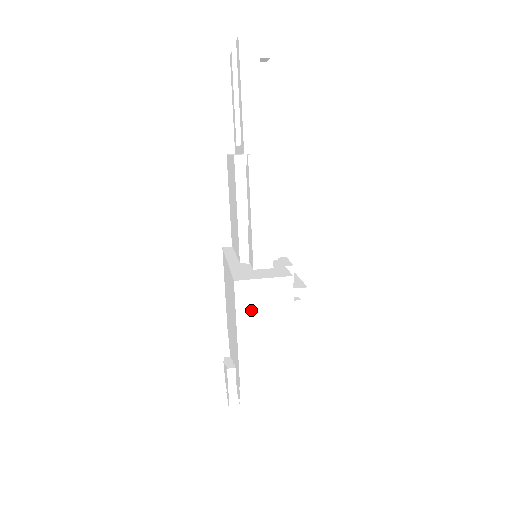
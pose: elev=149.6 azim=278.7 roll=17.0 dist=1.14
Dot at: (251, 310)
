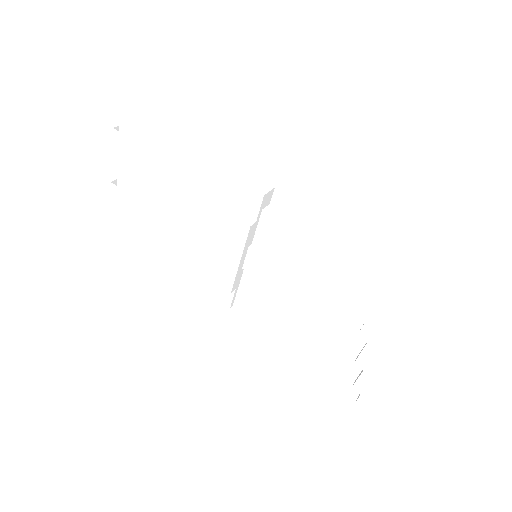
Dot at: (302, 220)
